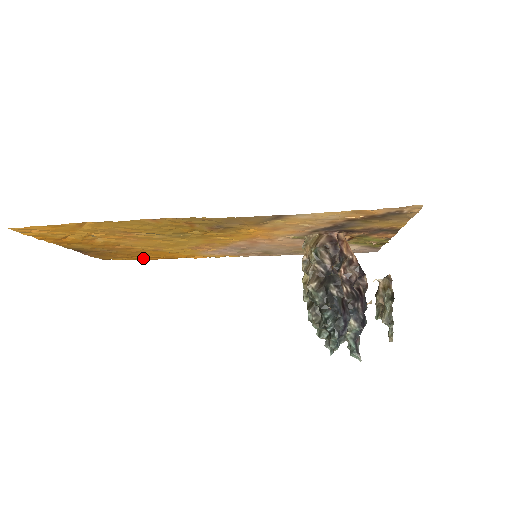
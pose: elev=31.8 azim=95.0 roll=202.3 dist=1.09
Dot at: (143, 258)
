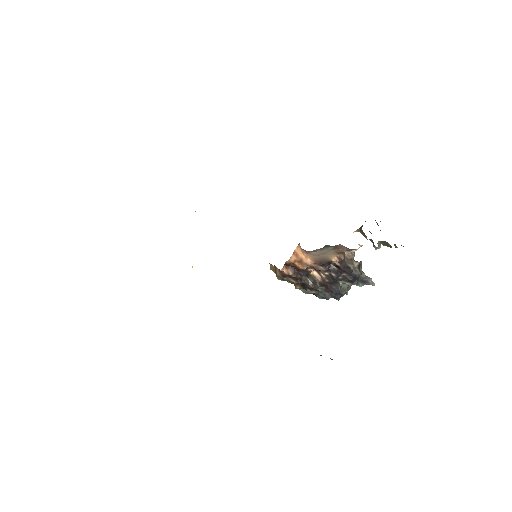
Dot at: occluded
